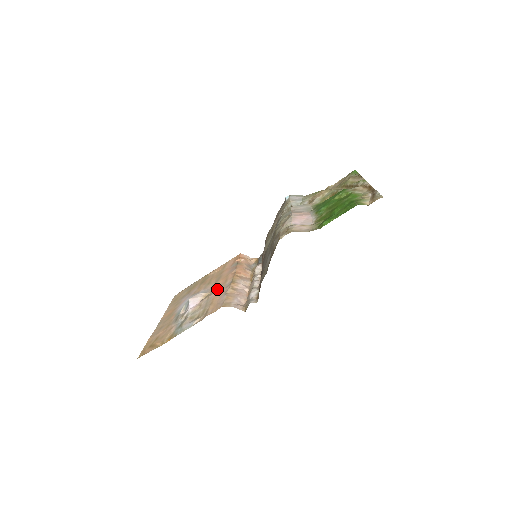
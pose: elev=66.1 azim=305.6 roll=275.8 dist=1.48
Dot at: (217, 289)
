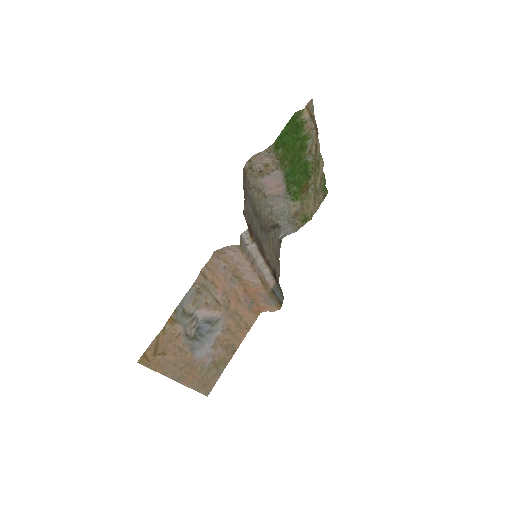
Dot at: (226, 298)
